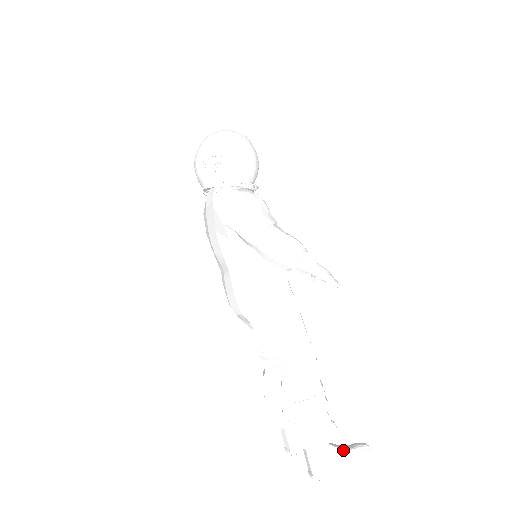
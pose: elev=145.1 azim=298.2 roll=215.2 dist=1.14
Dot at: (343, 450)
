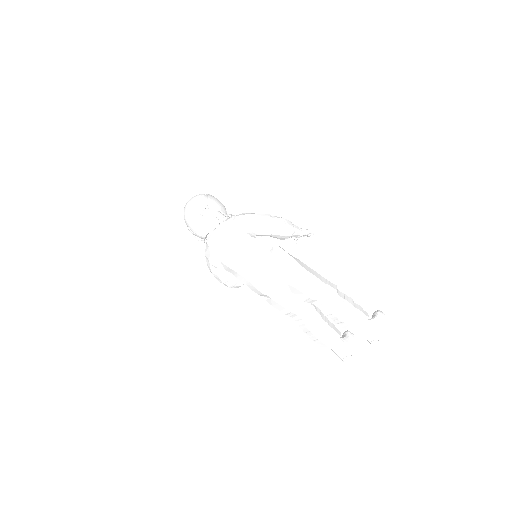
Dot at: (374, 318)
